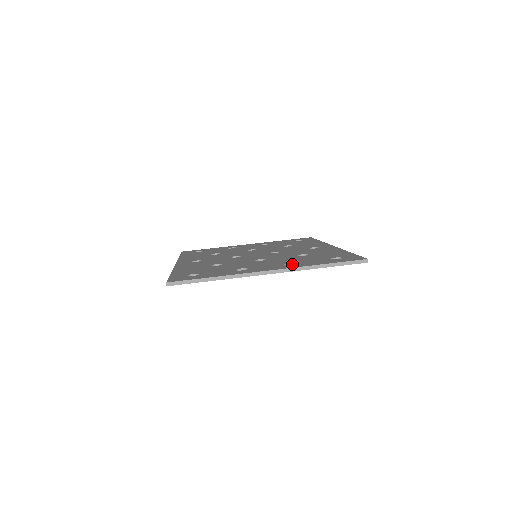
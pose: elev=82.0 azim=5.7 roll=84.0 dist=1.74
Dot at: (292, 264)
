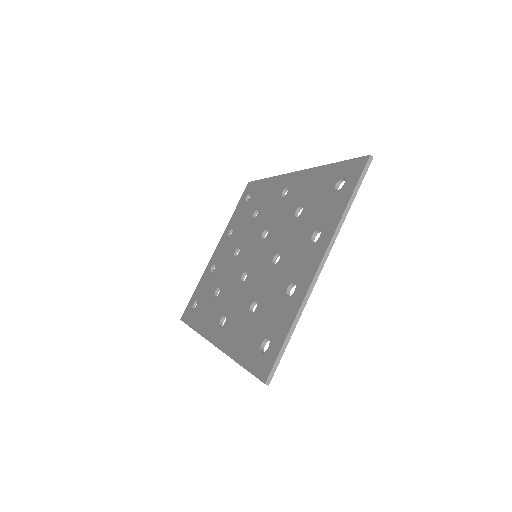
Dot at: (320, 234)
